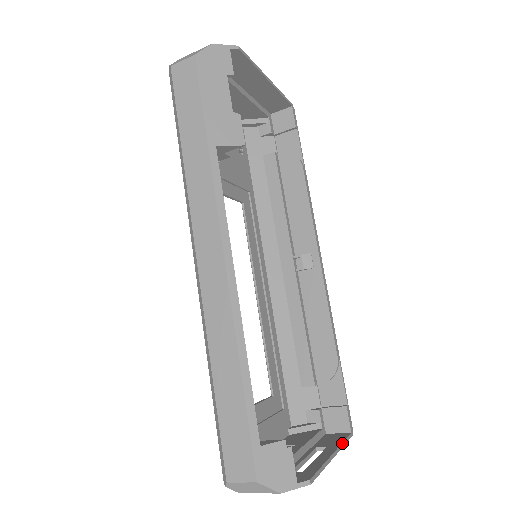
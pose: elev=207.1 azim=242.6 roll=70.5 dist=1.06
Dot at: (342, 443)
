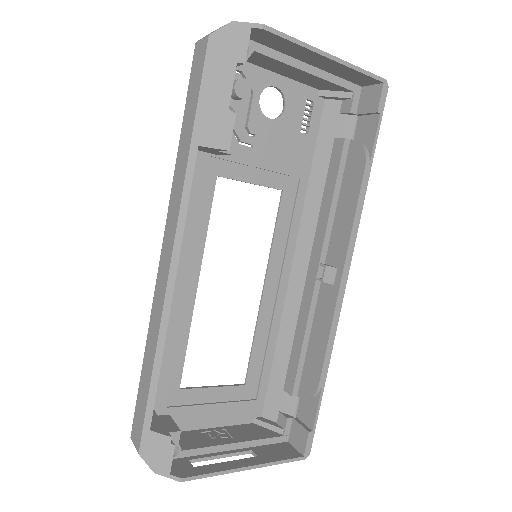
Dot at: (274, 462)
